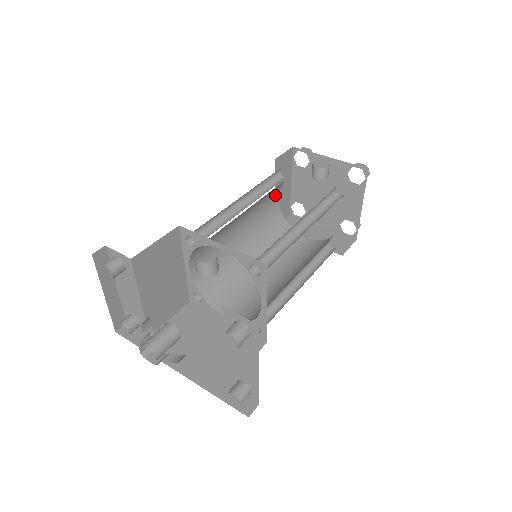
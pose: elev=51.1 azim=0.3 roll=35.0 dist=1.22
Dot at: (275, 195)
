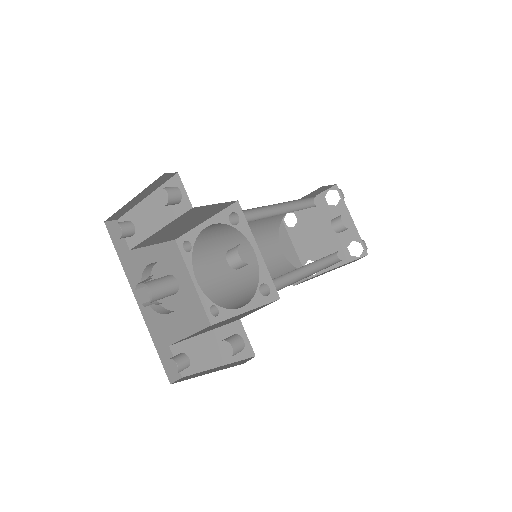
Dot at: occluded
